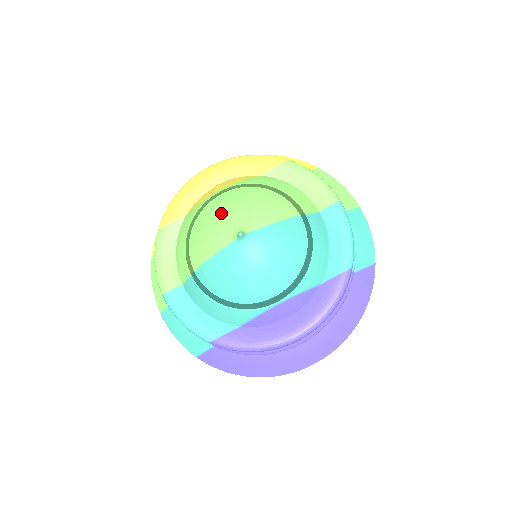
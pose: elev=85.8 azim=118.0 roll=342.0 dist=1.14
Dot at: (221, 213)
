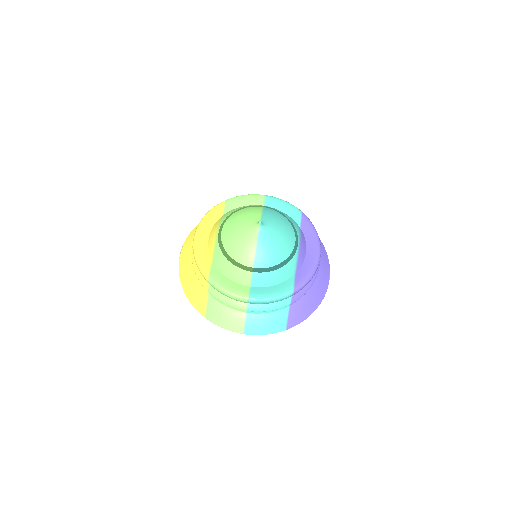
Dot at: (236, 231)
